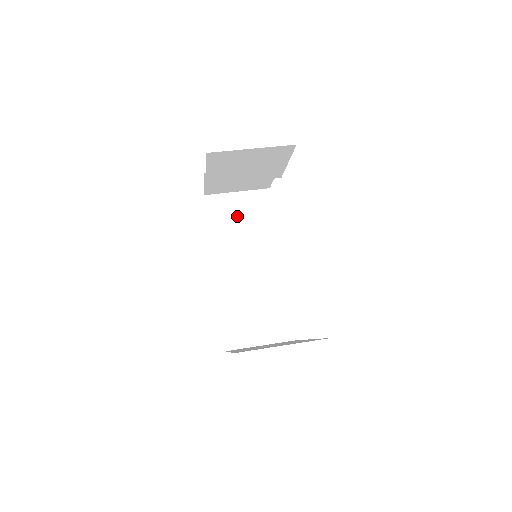
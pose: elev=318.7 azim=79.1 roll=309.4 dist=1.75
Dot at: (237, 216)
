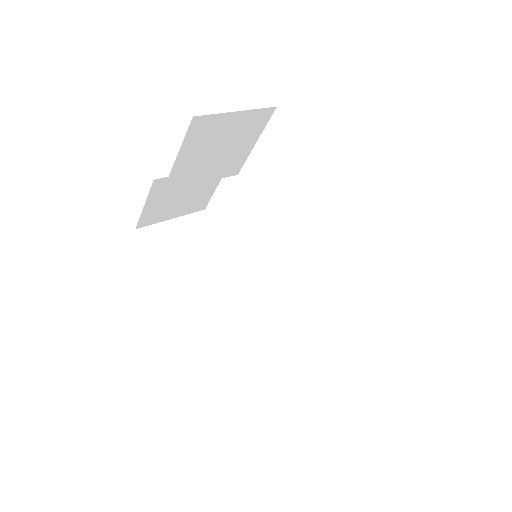
Dot at: (184, 244)
